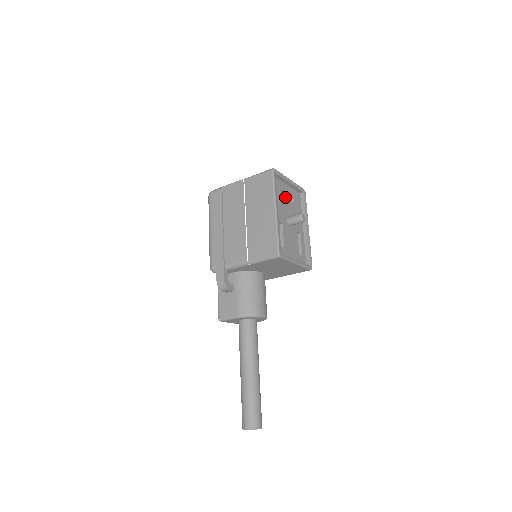
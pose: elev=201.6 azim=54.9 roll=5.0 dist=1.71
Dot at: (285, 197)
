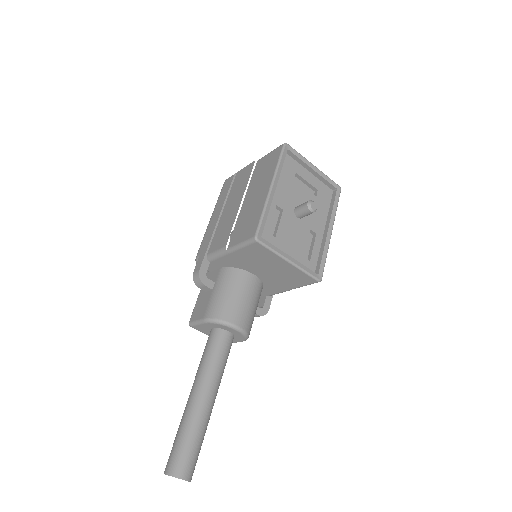
Dot at: (304, 186)
